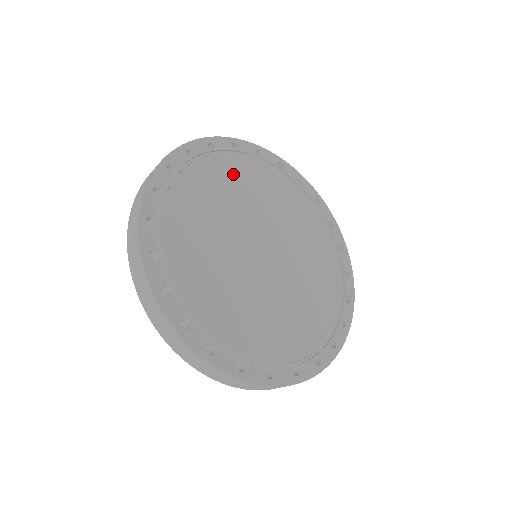
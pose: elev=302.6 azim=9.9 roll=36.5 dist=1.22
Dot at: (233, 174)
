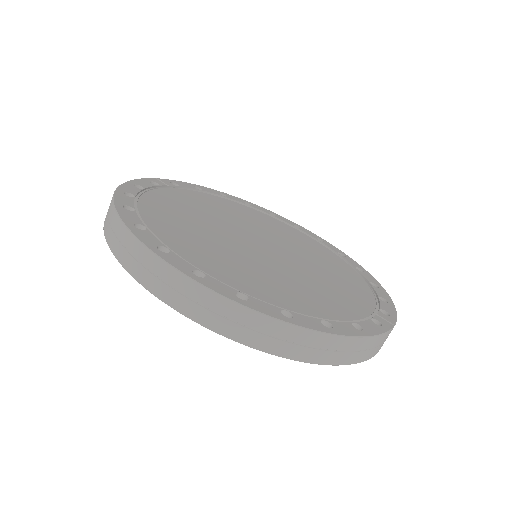
Dot at: (240, 210)
